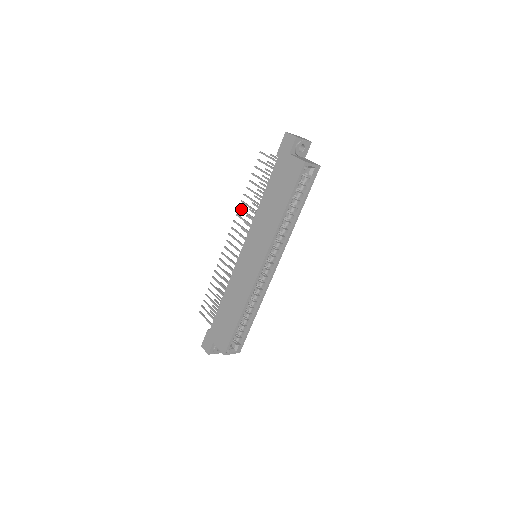
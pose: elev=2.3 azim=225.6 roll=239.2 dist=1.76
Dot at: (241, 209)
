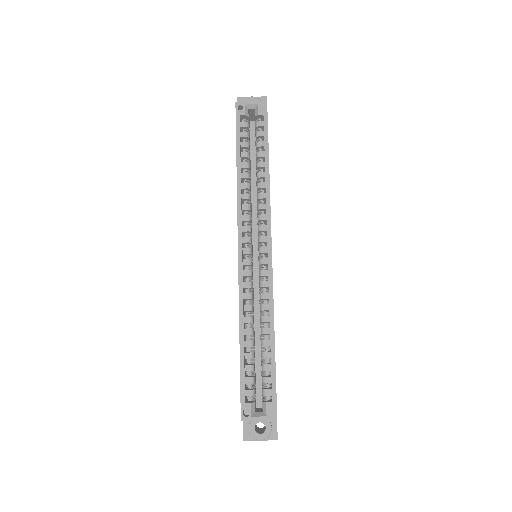
Dot at: occluded
